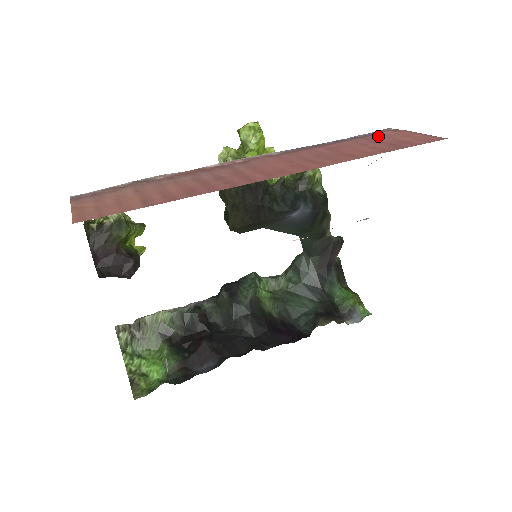
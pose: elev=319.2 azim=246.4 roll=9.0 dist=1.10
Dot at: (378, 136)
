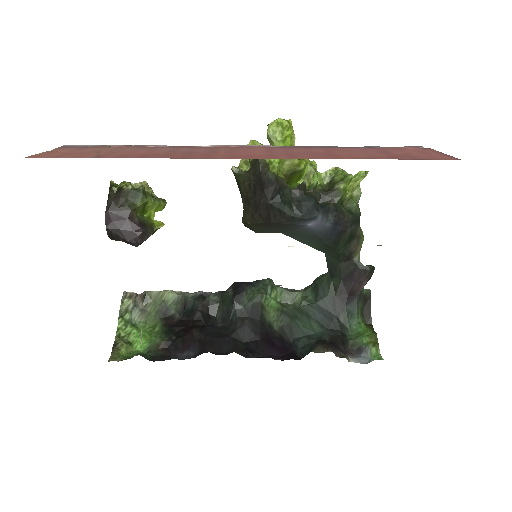
Dot at: (394, 149)
